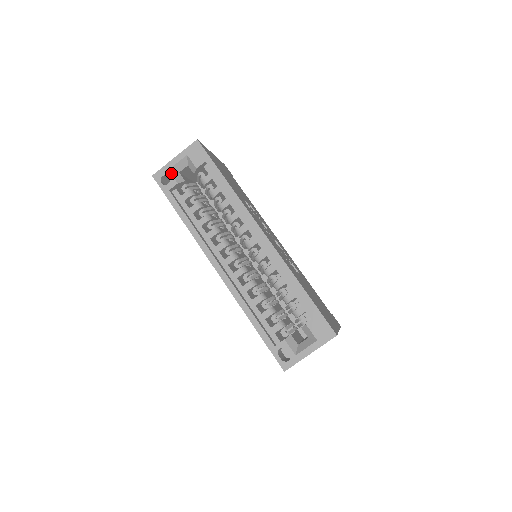
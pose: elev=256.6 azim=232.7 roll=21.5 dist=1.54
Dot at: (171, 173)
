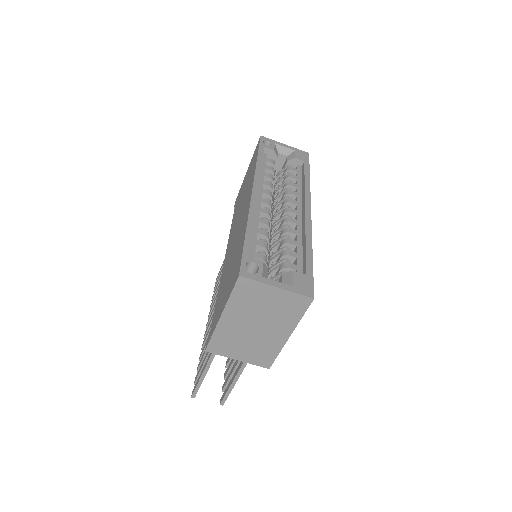
Dot at: (275, 145)
